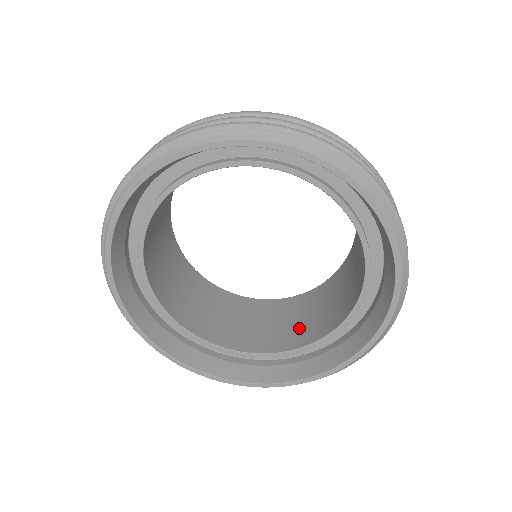
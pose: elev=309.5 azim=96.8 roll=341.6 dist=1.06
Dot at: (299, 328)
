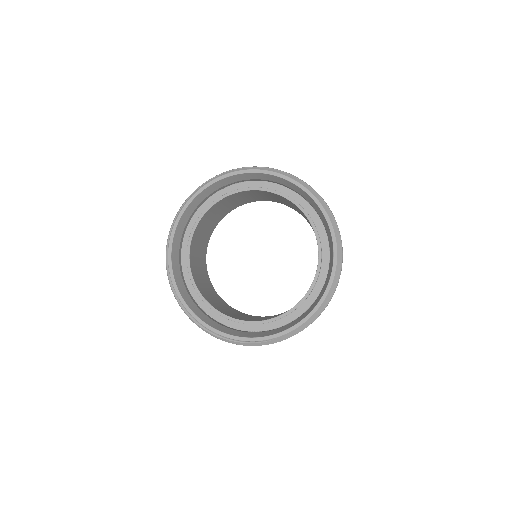
Dot at: (278, 315)
